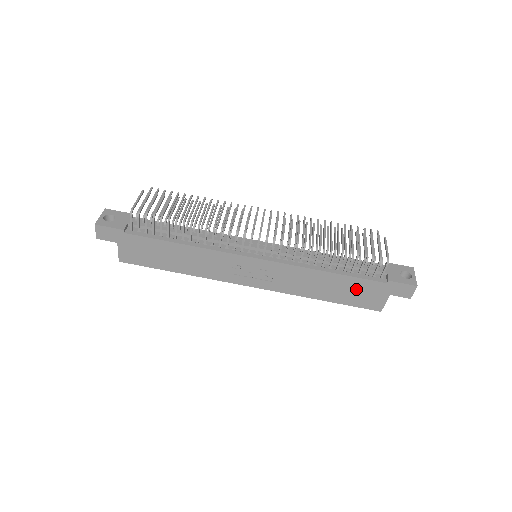
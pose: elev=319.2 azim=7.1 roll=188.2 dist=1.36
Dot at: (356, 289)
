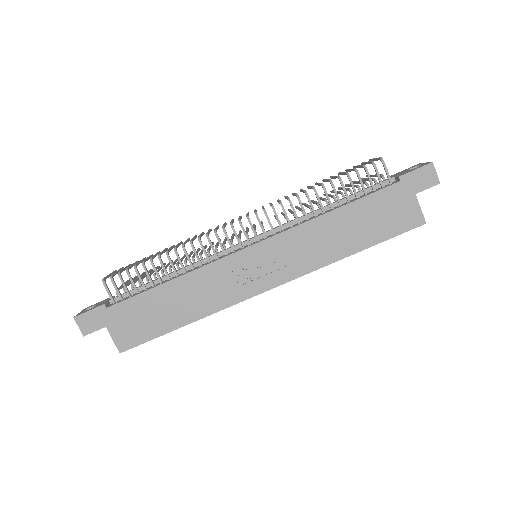
Dot at: (376, 212)
